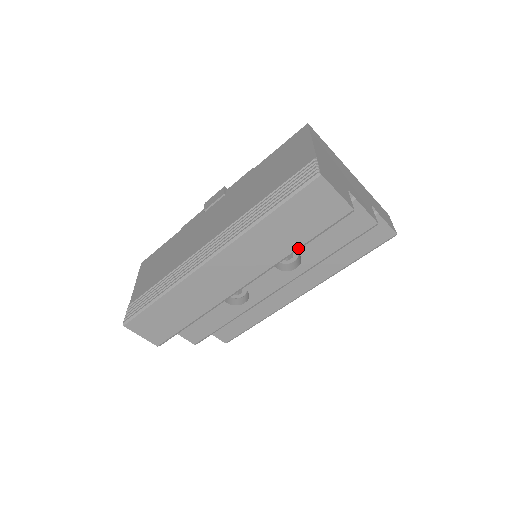
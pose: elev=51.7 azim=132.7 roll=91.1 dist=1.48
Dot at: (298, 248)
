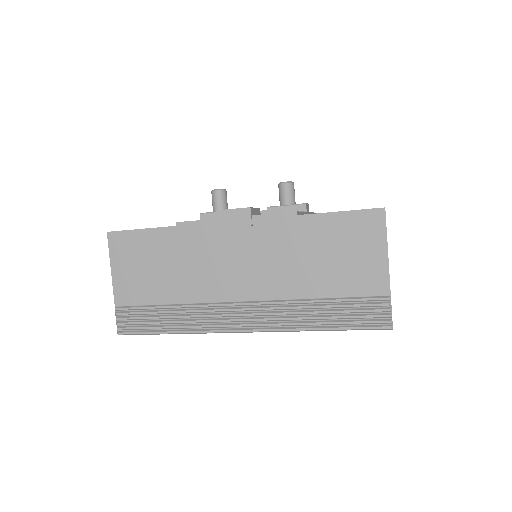
Dot at: occluded
